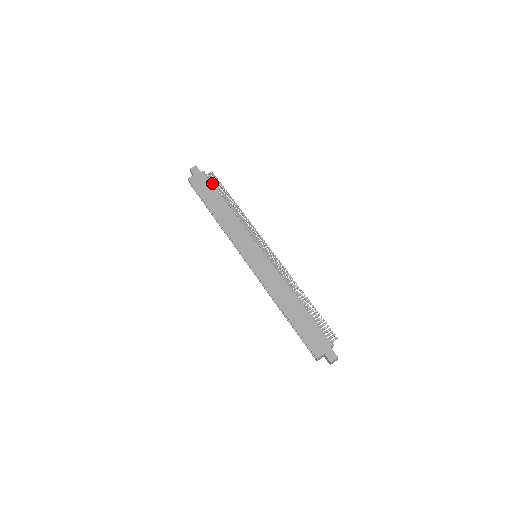
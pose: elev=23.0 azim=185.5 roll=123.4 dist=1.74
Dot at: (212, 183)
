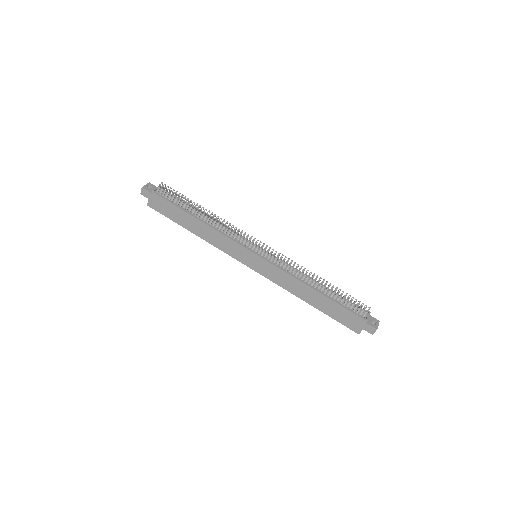
Dot at: (169, 199)
